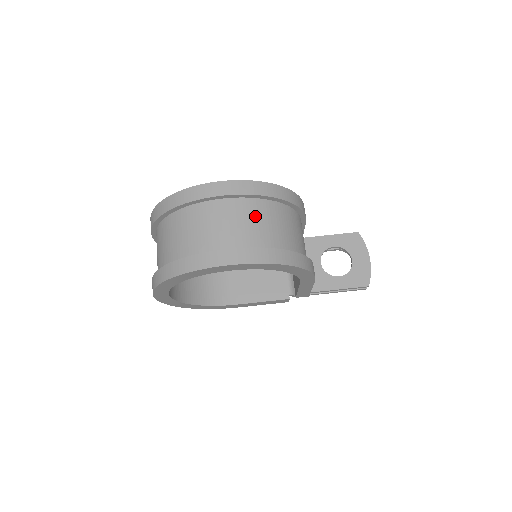
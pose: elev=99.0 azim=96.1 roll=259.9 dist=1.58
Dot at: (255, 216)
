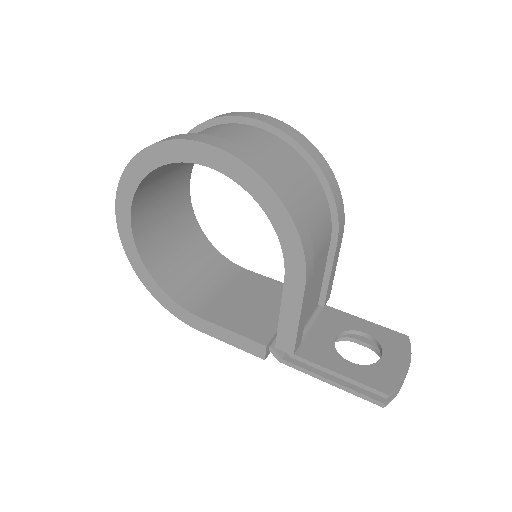
Dot at: (272, 147)
